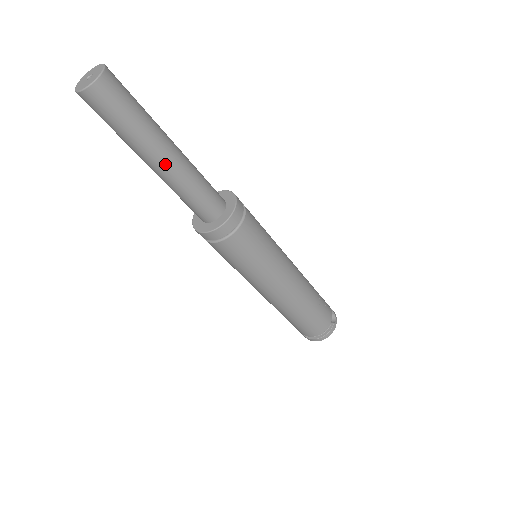
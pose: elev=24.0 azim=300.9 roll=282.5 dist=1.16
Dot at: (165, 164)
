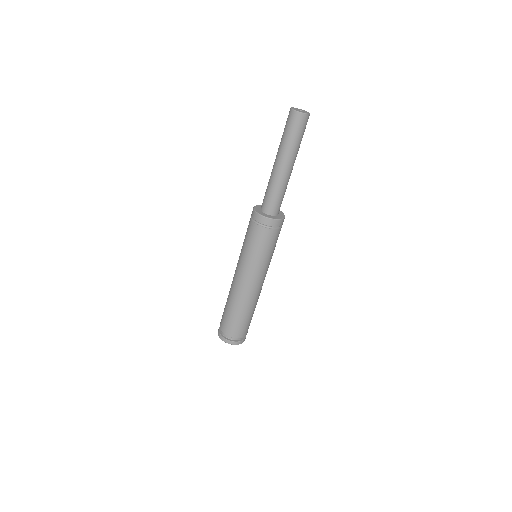
Dot at: (290, 169)
